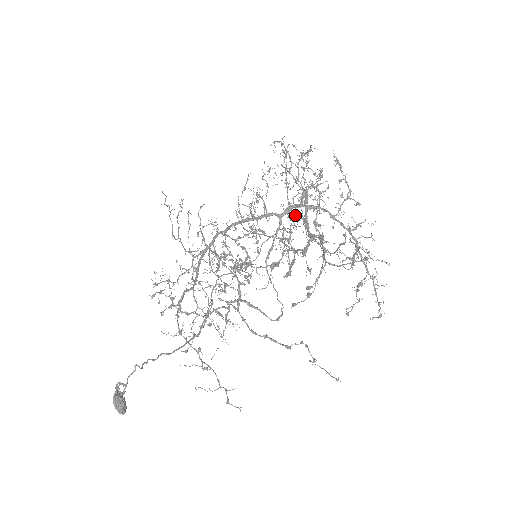
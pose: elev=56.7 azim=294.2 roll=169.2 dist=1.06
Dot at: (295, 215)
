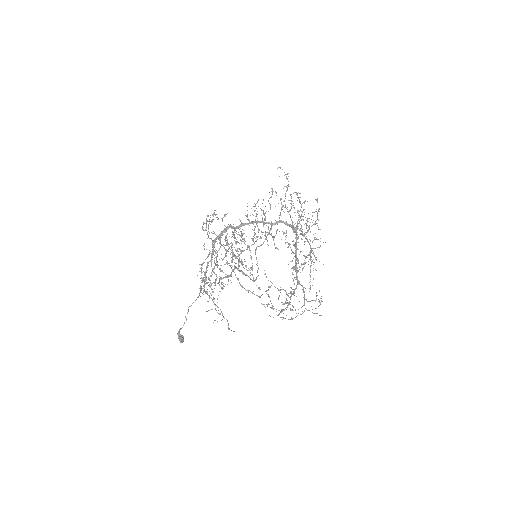
Dot at: occluded
